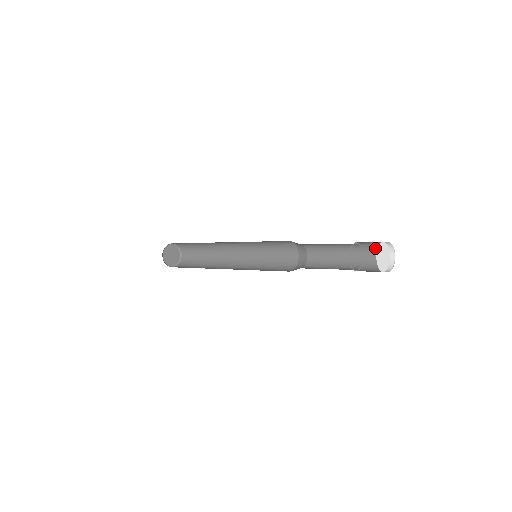
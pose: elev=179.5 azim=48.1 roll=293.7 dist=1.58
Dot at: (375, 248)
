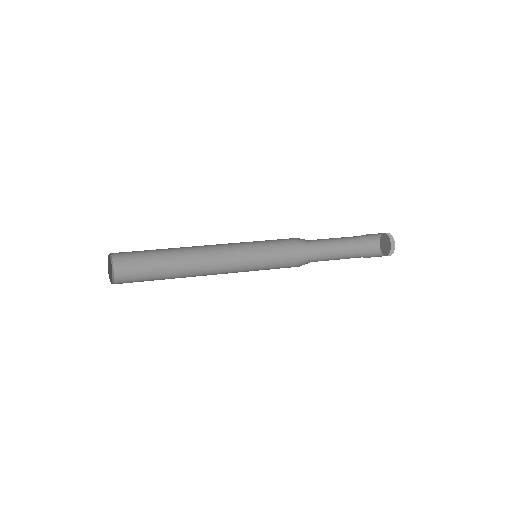
Dot at: occluded
